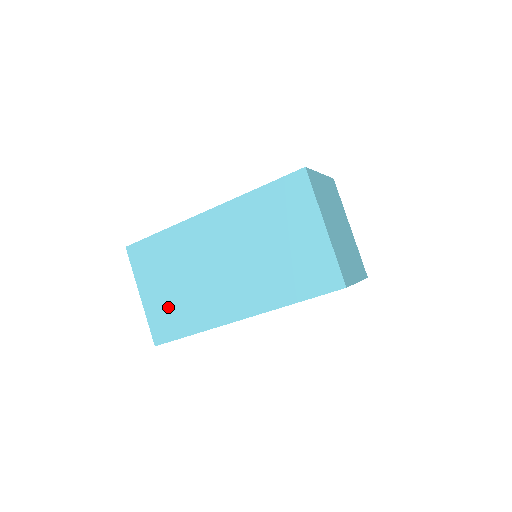
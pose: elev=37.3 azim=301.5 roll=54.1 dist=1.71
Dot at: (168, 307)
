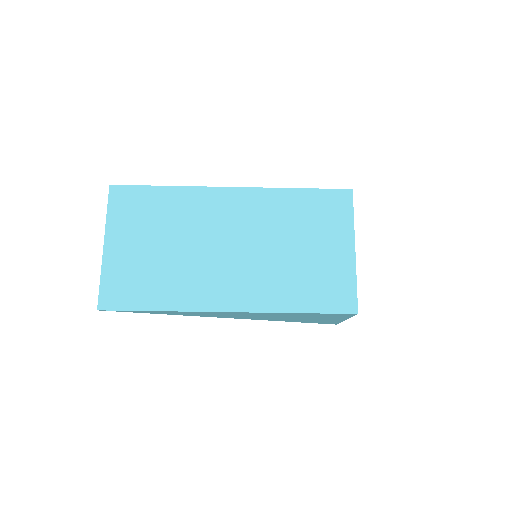
Dot at: (138, 270)
